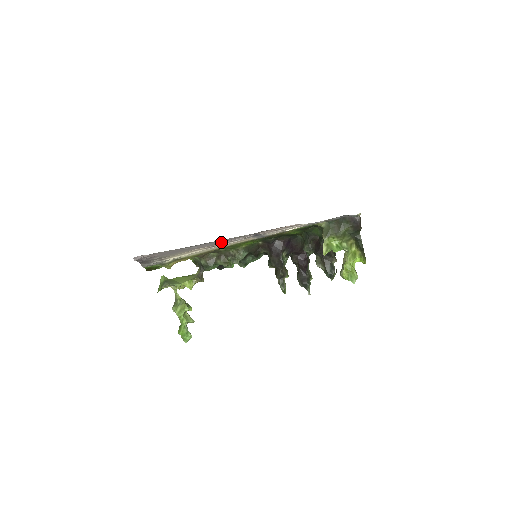
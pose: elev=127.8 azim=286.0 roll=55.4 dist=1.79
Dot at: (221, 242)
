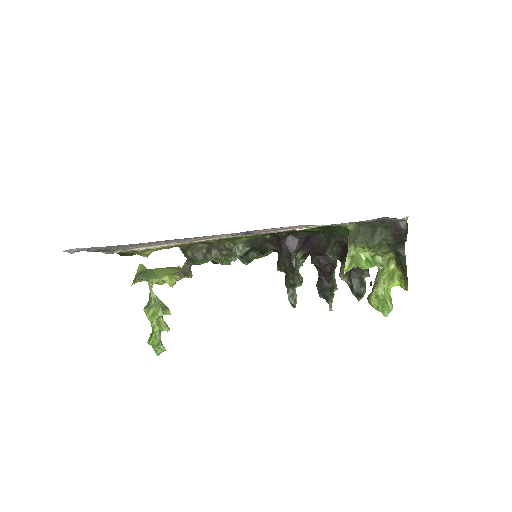
Dot at: (196, 238)
